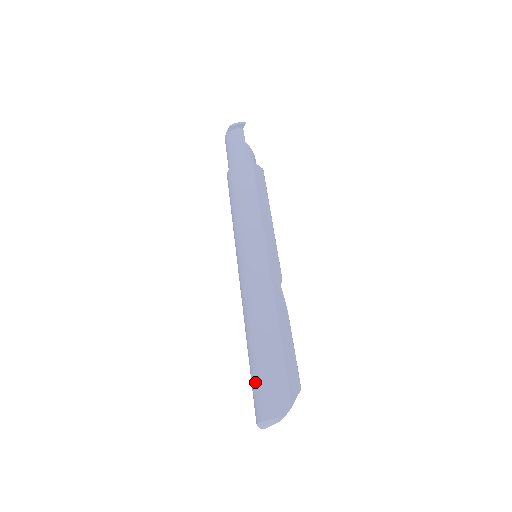
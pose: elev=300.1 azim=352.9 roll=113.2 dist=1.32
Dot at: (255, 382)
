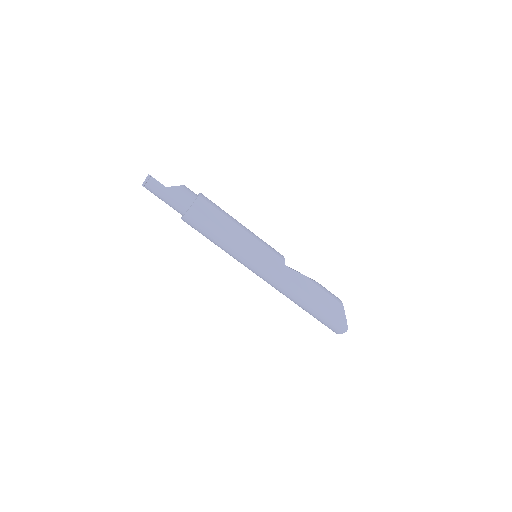
Dot at: occluded
